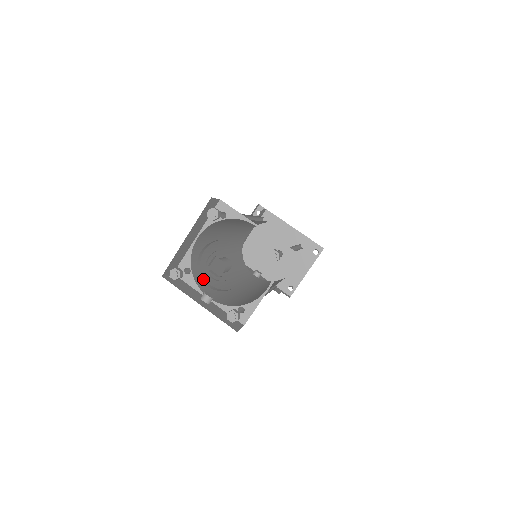
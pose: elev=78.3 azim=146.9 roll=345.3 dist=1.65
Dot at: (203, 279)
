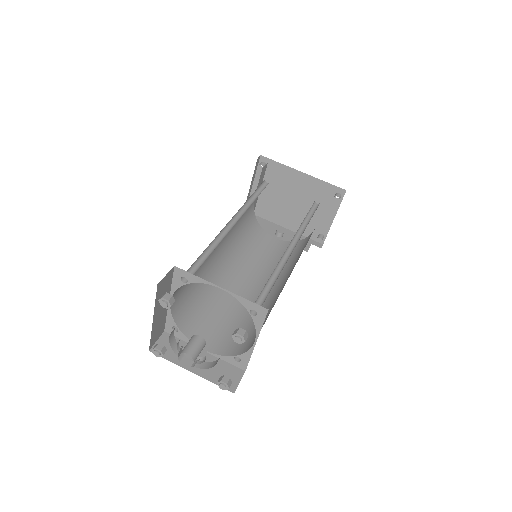
Dot at: occluded
